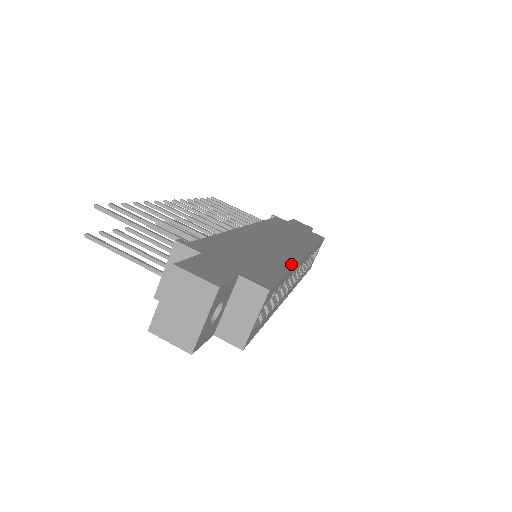
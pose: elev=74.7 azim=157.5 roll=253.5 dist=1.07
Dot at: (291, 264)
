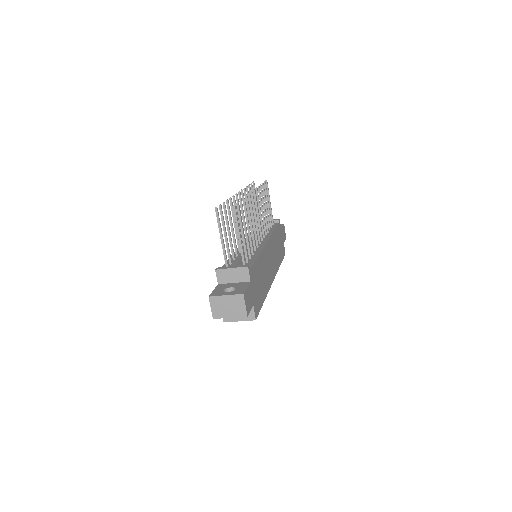
Dot at: (267, 293)
